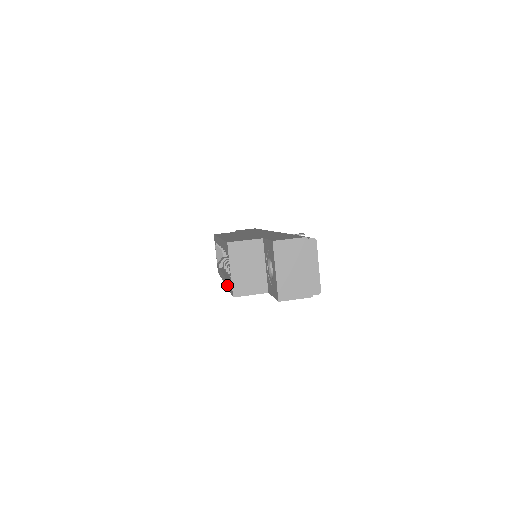
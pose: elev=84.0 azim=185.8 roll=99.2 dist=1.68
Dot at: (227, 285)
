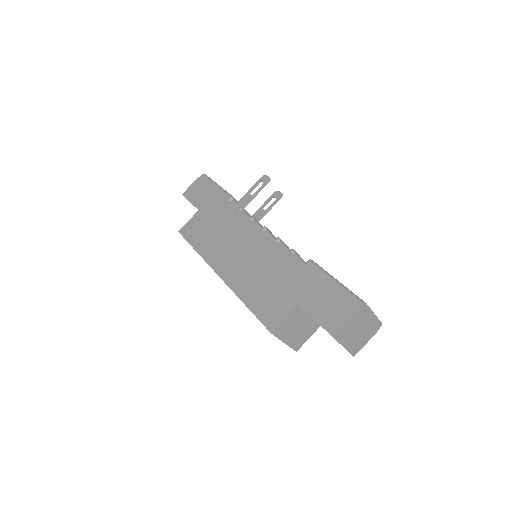
Dot at: occluded
